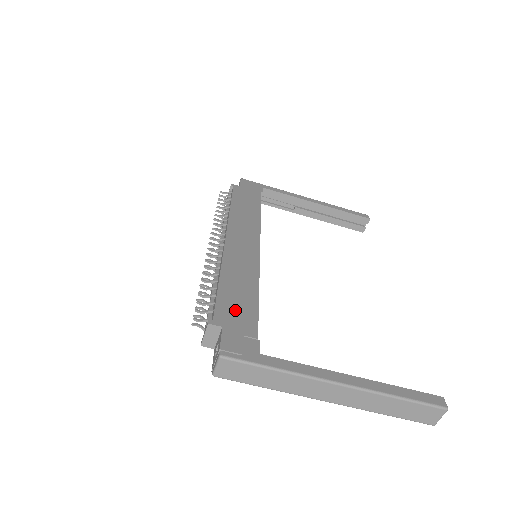
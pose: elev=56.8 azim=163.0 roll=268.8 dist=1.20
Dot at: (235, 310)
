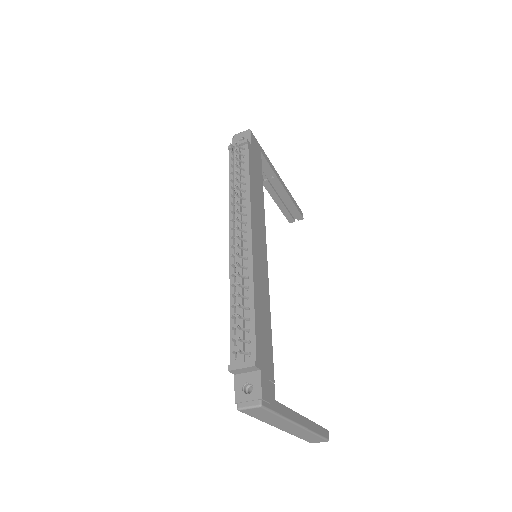
Dot at: (264, 347)
